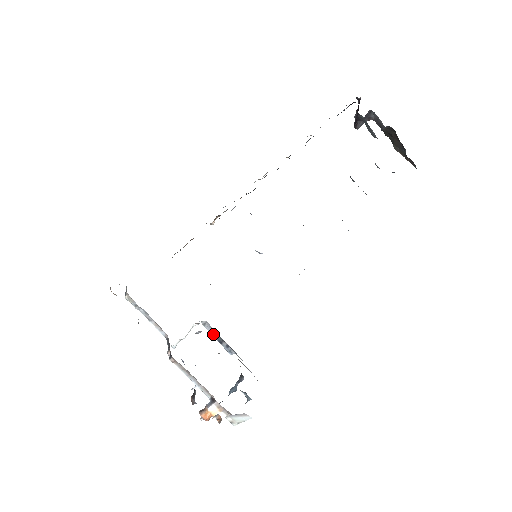
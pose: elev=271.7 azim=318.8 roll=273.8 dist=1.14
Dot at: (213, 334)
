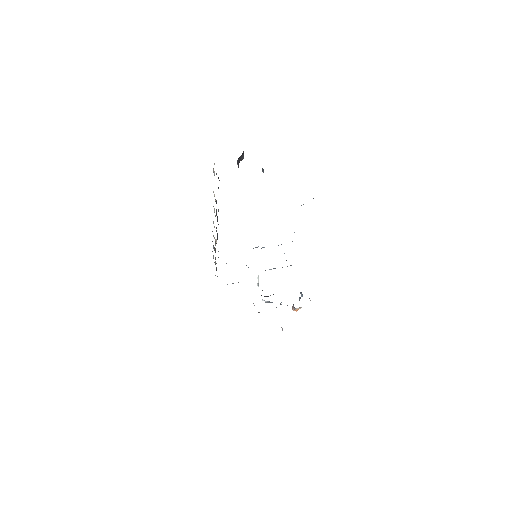
Dot at: occluded
